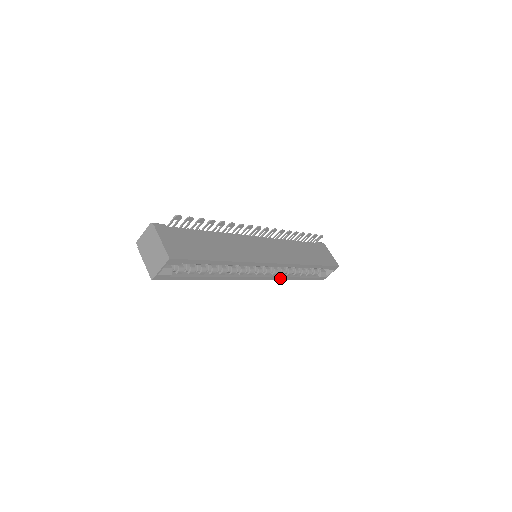
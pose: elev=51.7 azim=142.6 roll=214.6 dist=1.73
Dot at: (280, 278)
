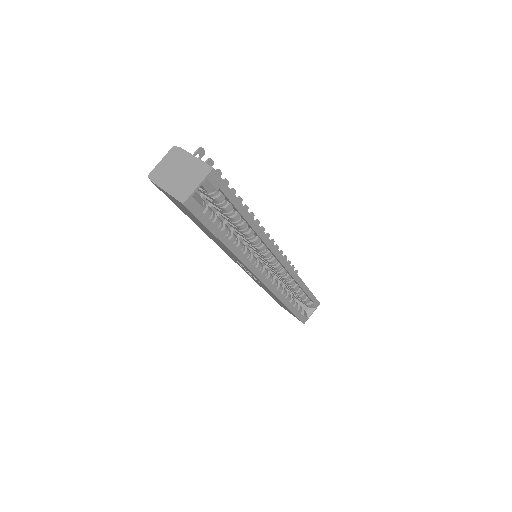
Dot at: (278, 293)
